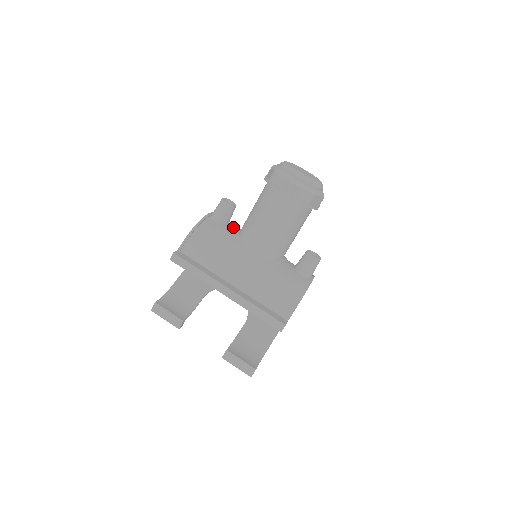
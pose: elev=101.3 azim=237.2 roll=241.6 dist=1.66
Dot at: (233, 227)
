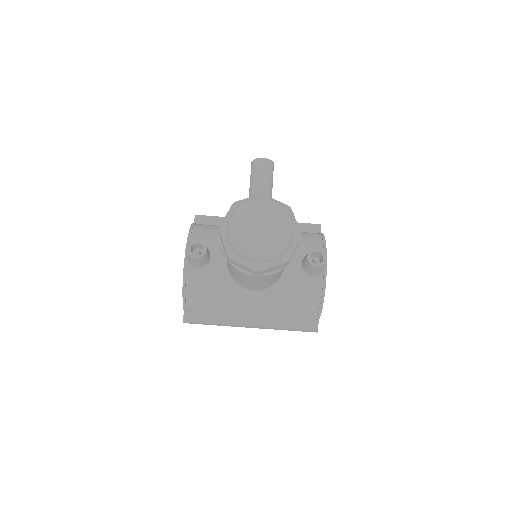
Dot at: (217, 254)
